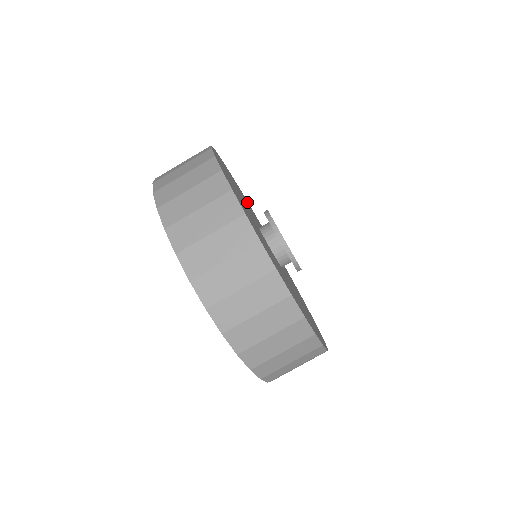
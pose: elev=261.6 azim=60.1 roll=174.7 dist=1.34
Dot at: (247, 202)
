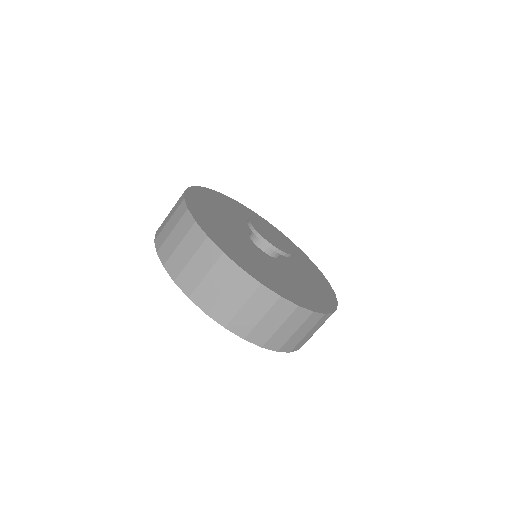
Dot at: (248, 212)
